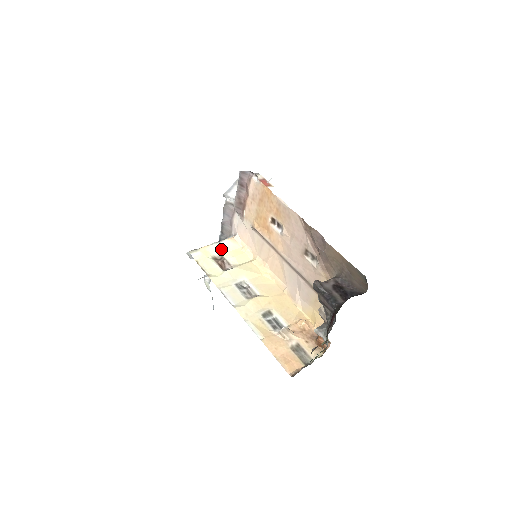
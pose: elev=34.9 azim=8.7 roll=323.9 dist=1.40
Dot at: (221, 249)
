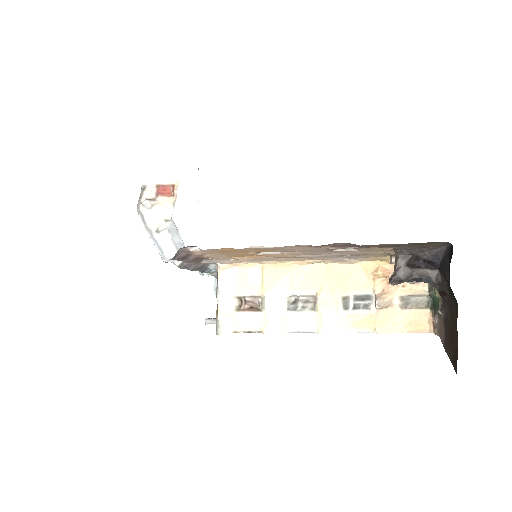
Dot at: (229, 294)
